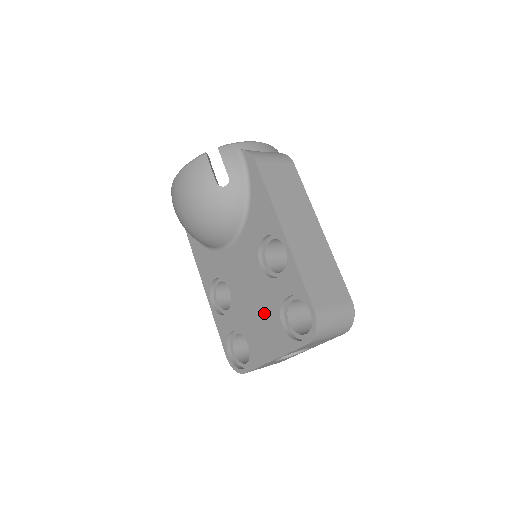
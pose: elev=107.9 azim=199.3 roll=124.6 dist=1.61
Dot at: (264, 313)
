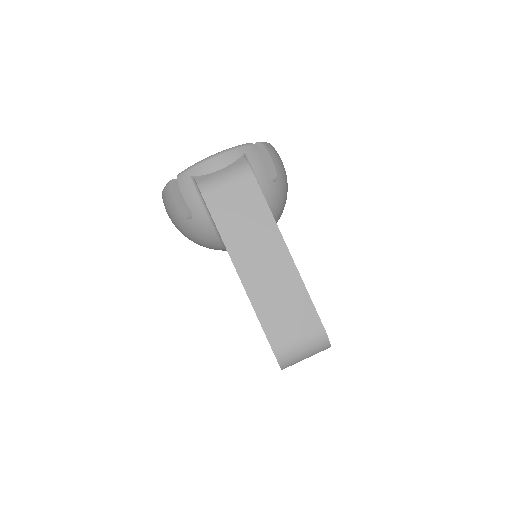
Dot at: occluded
